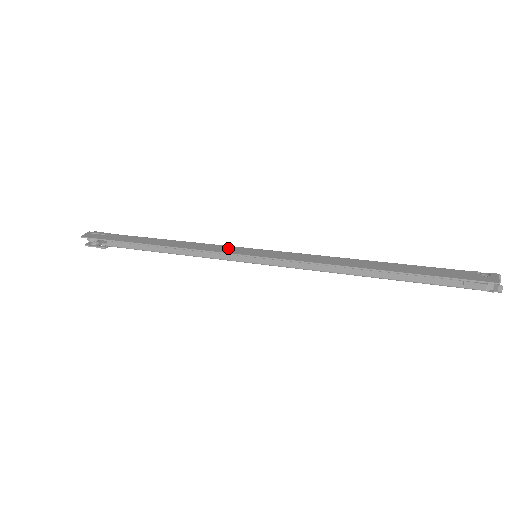
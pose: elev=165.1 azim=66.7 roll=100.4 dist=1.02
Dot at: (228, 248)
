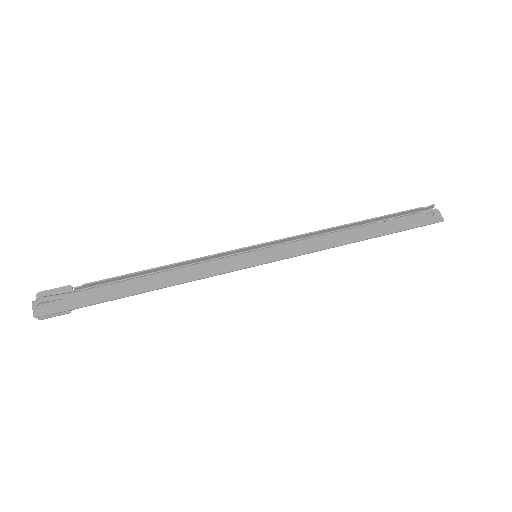
Dot at: (230, 262)
